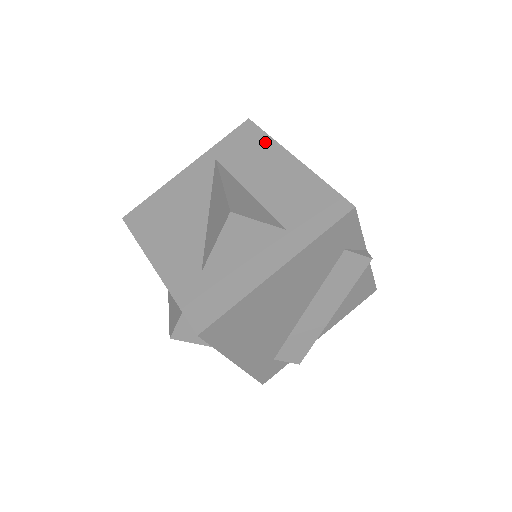
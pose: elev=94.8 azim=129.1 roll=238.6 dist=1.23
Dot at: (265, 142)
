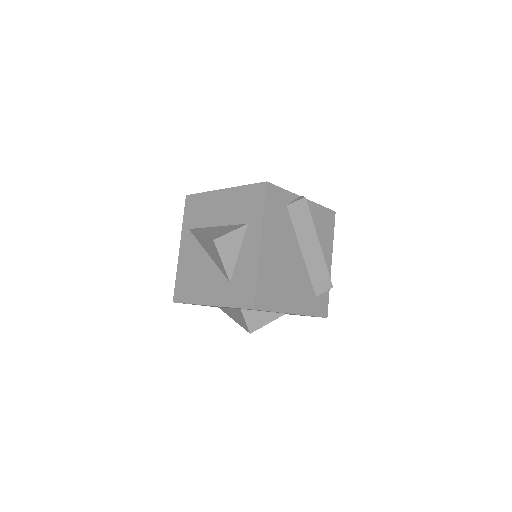
Dot at: (203, 197)
